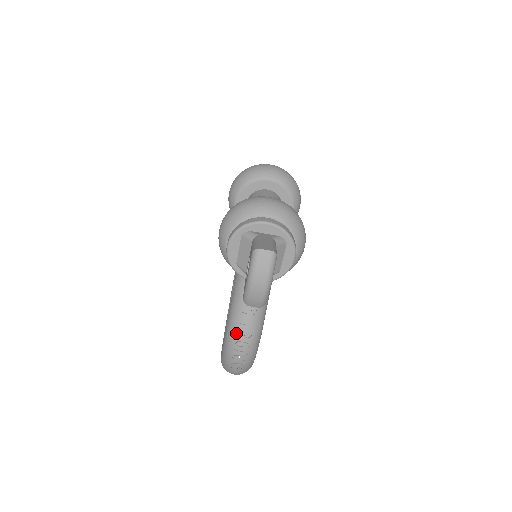
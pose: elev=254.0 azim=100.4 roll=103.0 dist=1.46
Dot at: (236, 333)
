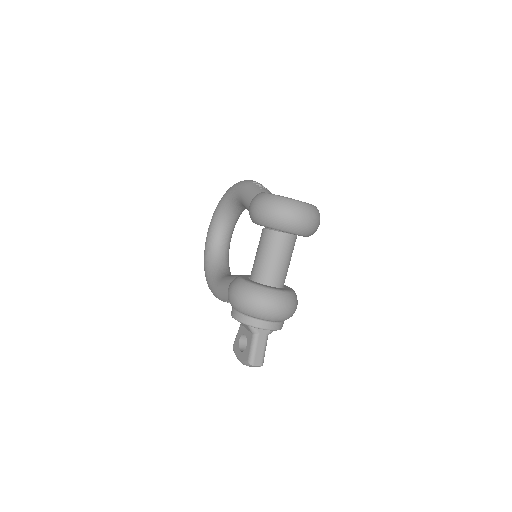
Dot at: (221, 300)
